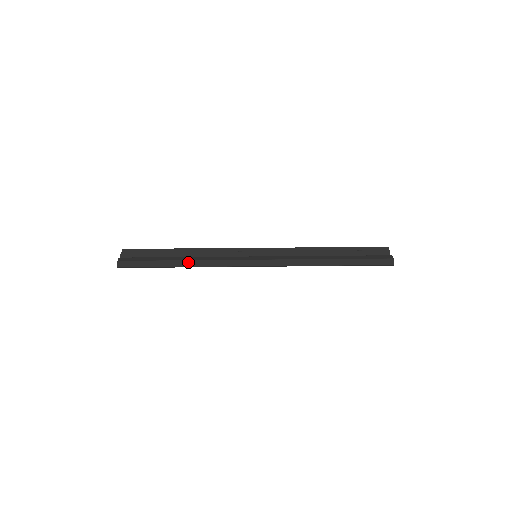
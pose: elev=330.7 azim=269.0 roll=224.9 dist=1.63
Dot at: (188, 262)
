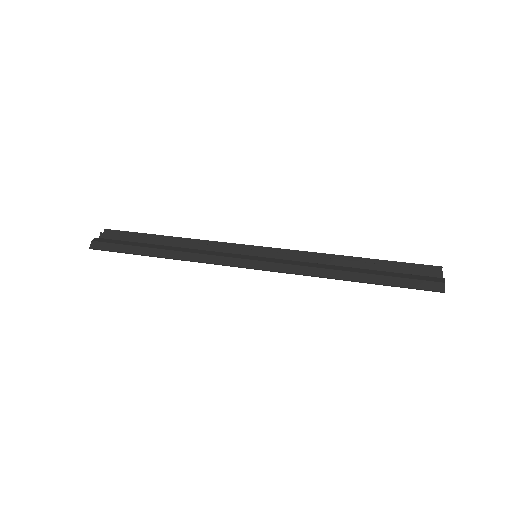
Dot at: (169, 252)
